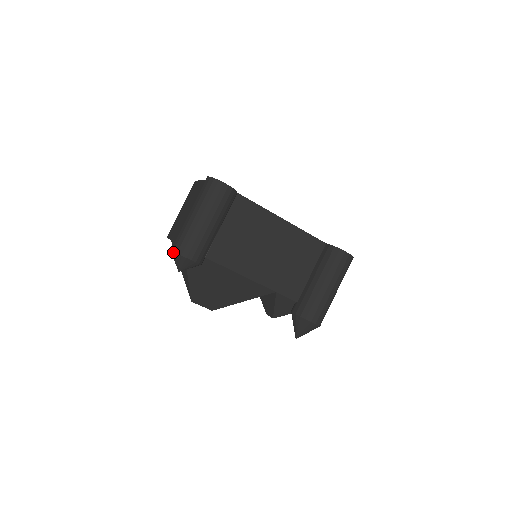
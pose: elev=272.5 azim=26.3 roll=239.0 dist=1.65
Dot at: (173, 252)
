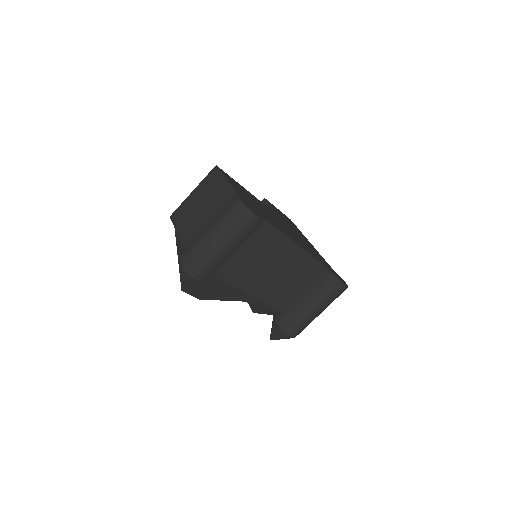
Dot at: (181, 267)
